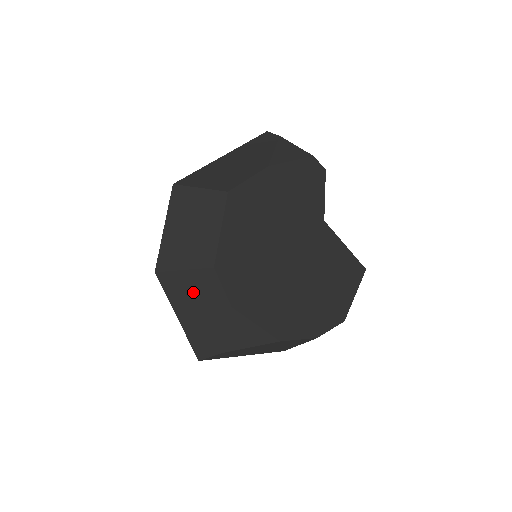
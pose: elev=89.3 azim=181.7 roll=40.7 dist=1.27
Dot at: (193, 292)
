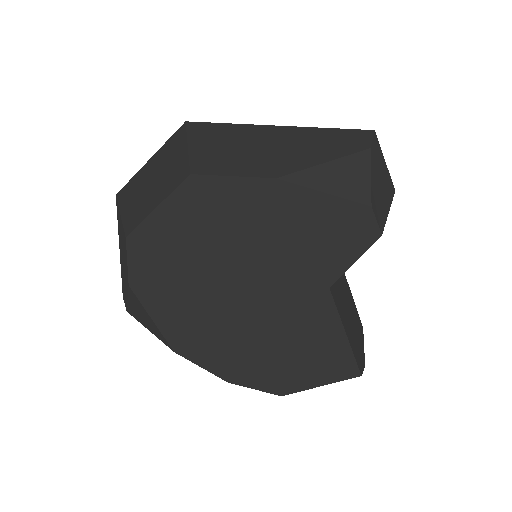
Dot at: (122, 241)
